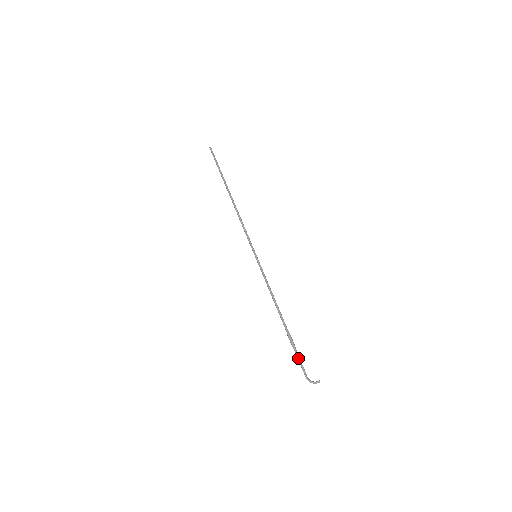
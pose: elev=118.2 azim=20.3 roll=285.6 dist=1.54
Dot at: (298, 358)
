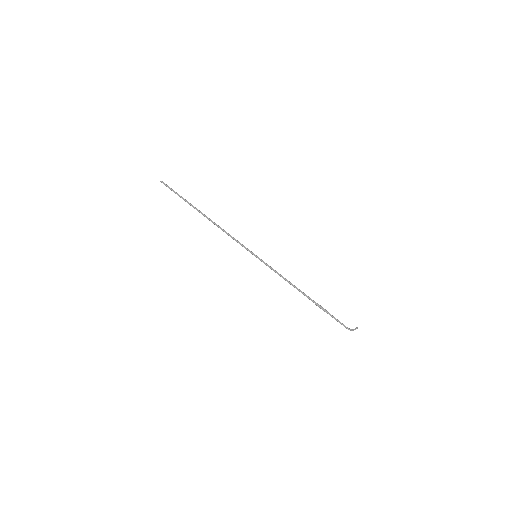
Dot at: occluded
